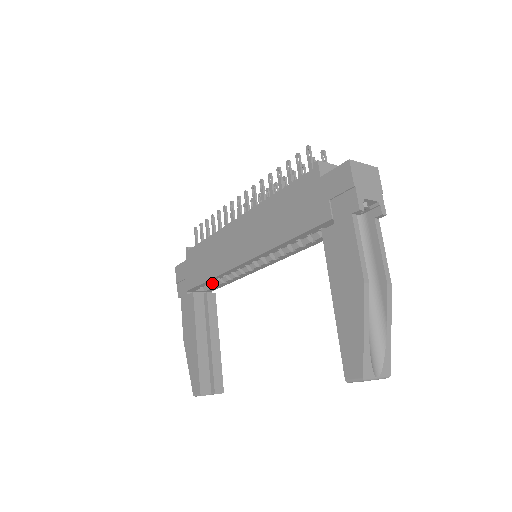
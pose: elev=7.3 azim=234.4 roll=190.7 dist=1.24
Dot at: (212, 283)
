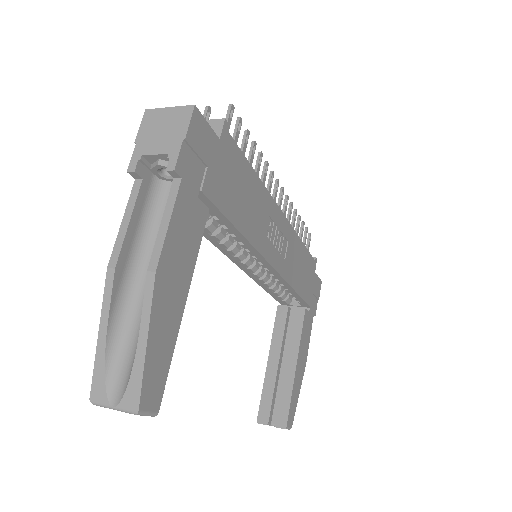
Dot at: occluded
